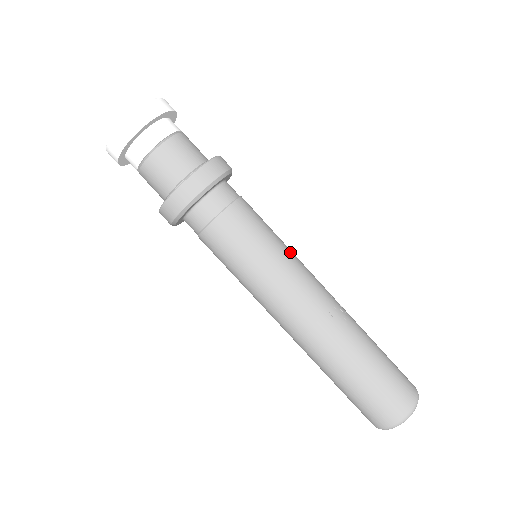
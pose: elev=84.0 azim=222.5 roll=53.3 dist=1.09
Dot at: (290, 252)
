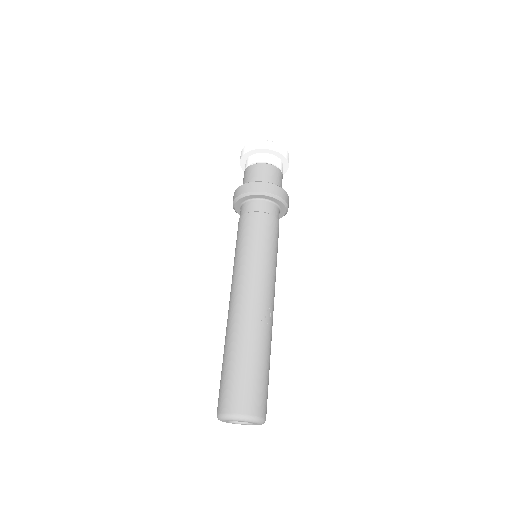
Dot at: (271, 264)
